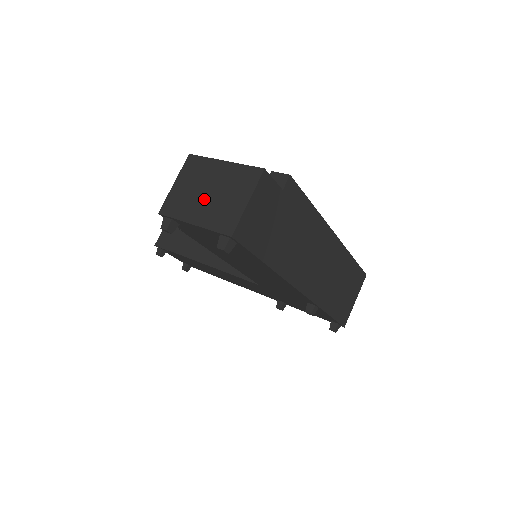
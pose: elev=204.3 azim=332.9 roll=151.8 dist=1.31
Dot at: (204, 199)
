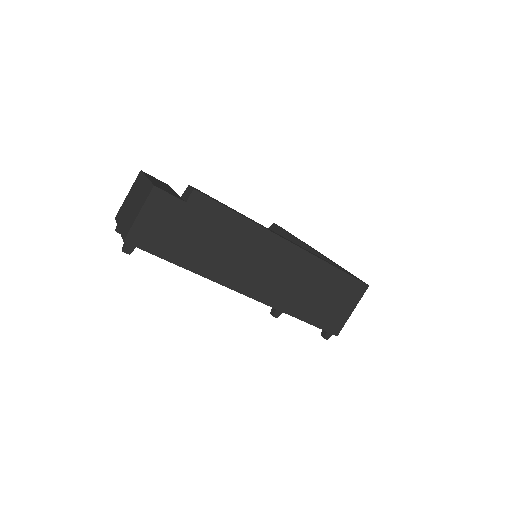
Dot at: (129, 209)
